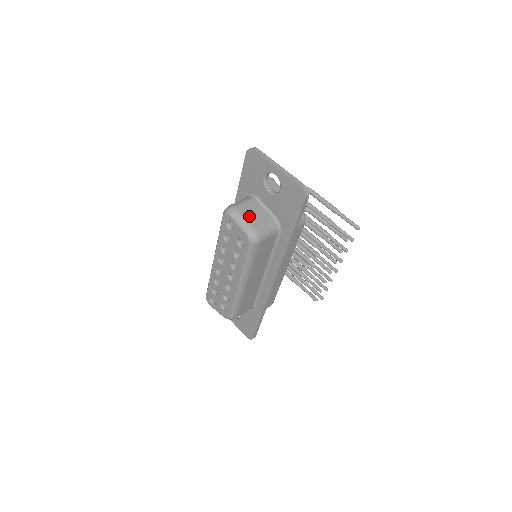
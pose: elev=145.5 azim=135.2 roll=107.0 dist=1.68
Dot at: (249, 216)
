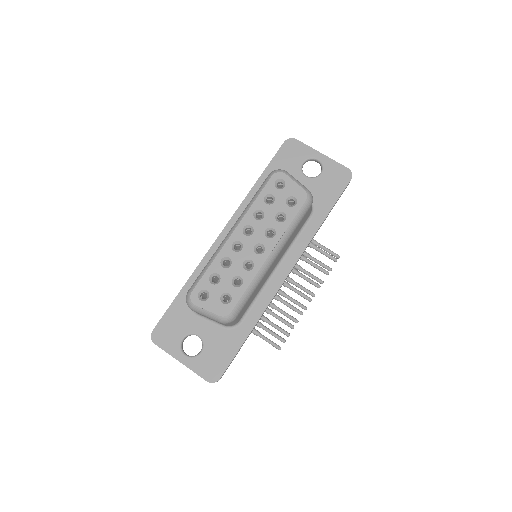
Dot at: occluded
